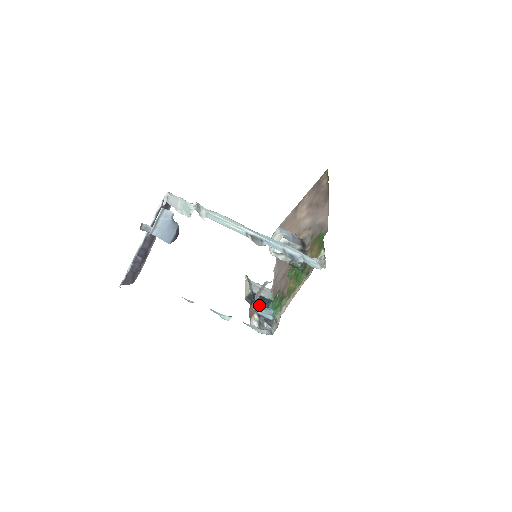
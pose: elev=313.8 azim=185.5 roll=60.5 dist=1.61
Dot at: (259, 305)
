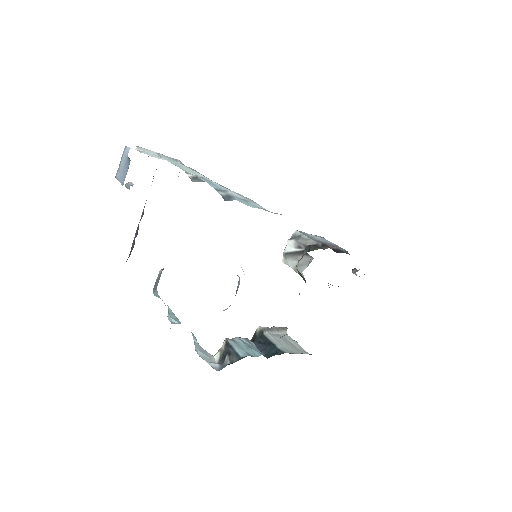
Dot at: (250, 343)
